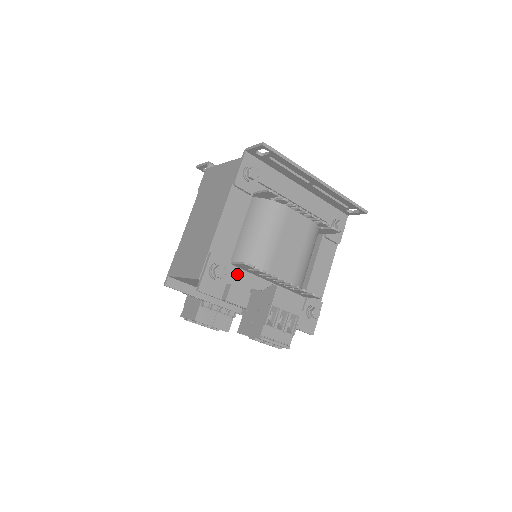
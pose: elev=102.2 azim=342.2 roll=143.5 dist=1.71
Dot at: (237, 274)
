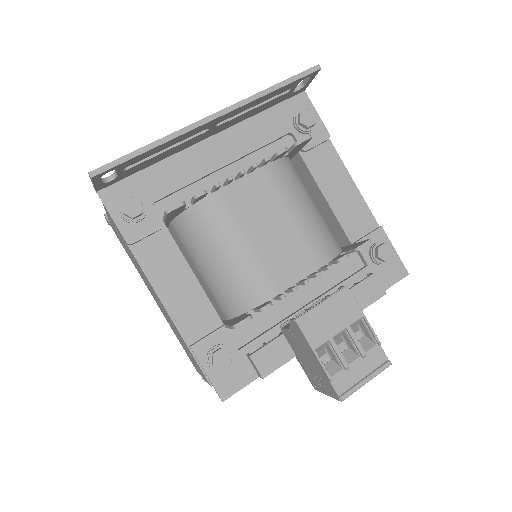
Dot at: (247, 326)
